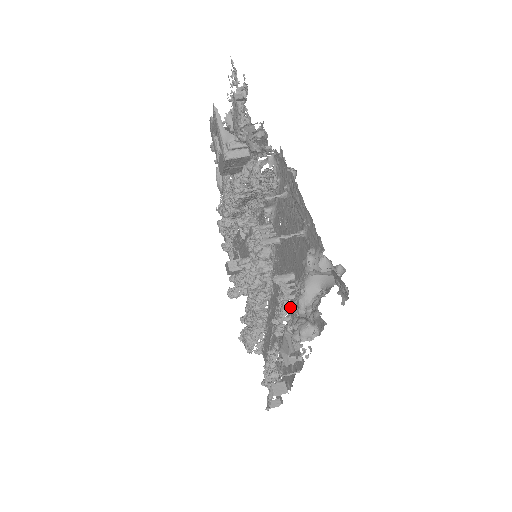
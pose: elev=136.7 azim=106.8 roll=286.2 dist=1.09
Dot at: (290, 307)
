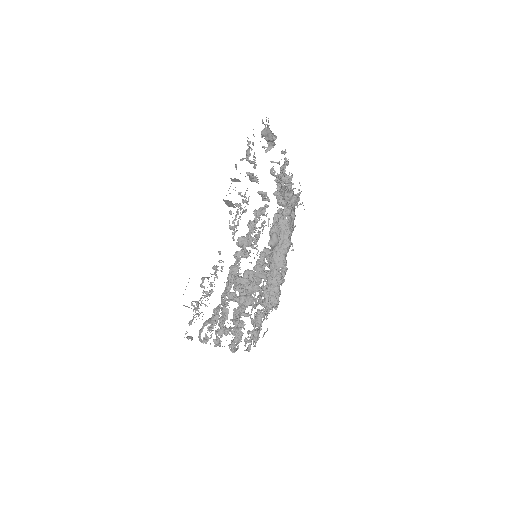
Dot at: (248, 204)
